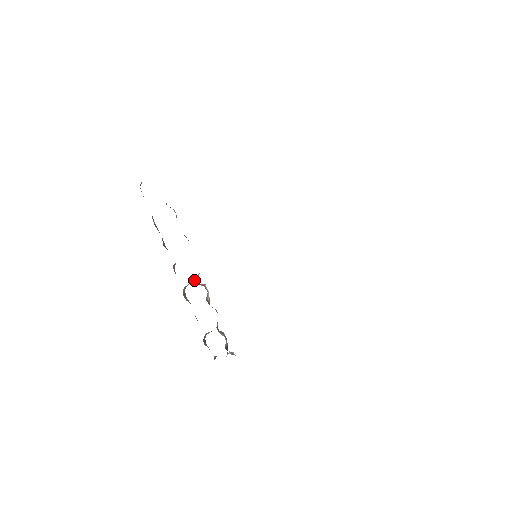
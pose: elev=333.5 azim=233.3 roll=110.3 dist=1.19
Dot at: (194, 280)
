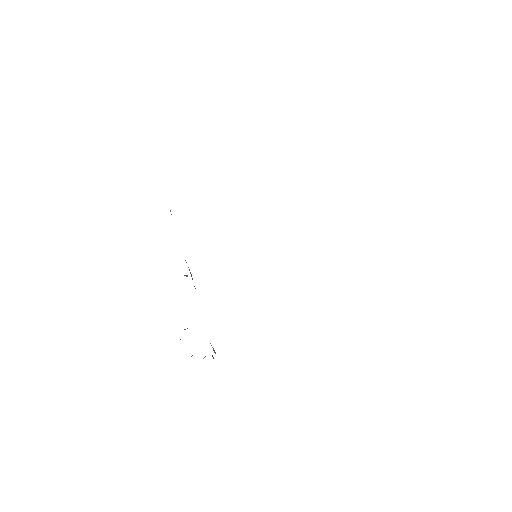
Dot at: occluded
